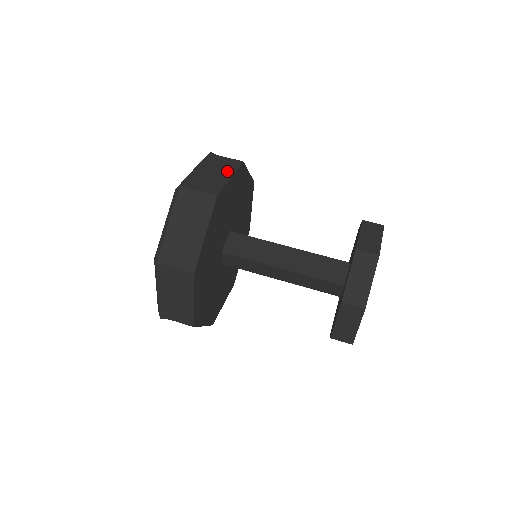
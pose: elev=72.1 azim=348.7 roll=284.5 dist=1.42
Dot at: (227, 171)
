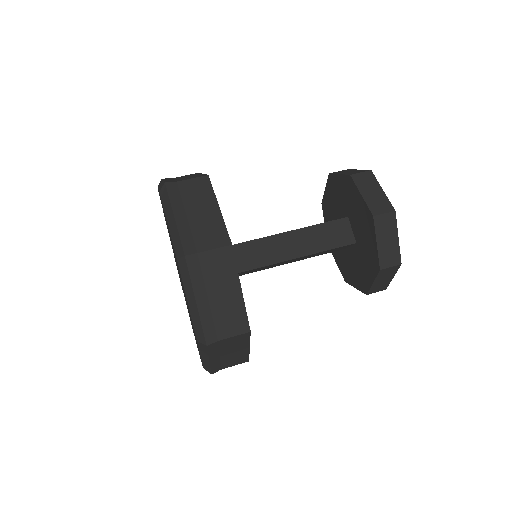
Dot at: (207, 201)
